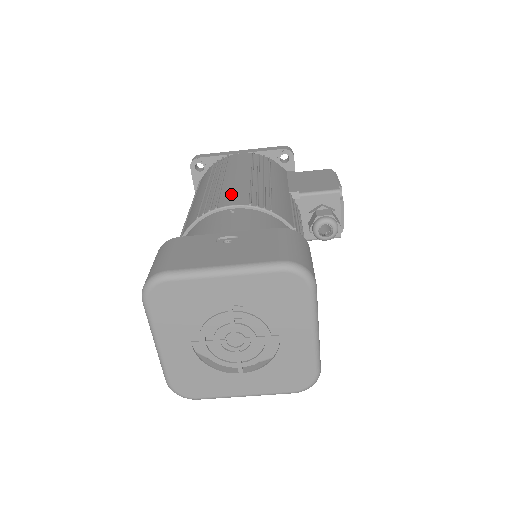
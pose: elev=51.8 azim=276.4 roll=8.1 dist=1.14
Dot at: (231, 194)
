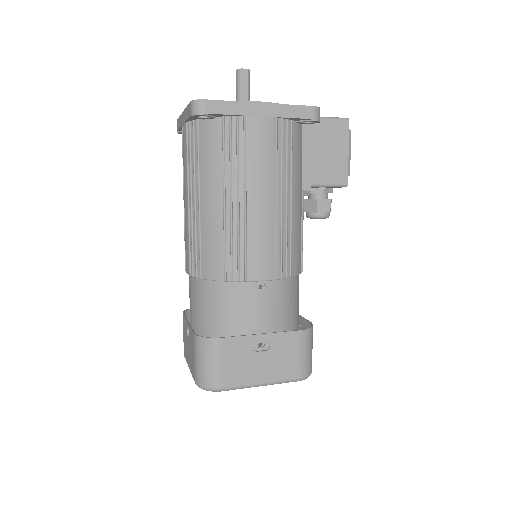
Dot at: (258, 254)
